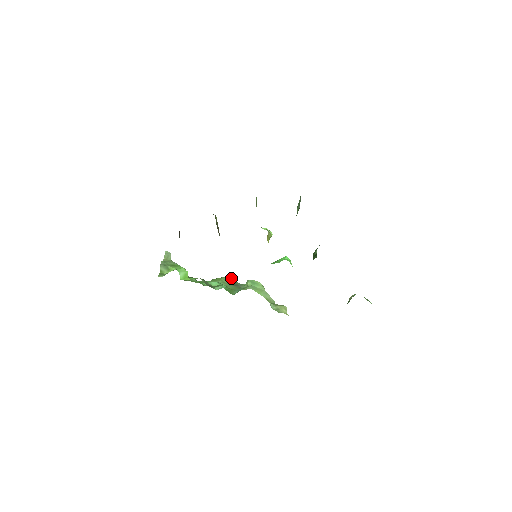
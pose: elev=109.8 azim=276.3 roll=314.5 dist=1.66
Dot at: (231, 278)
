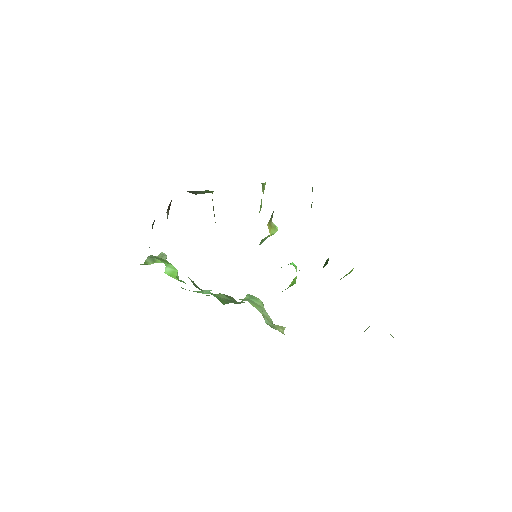
Dot at: (231, 297)
